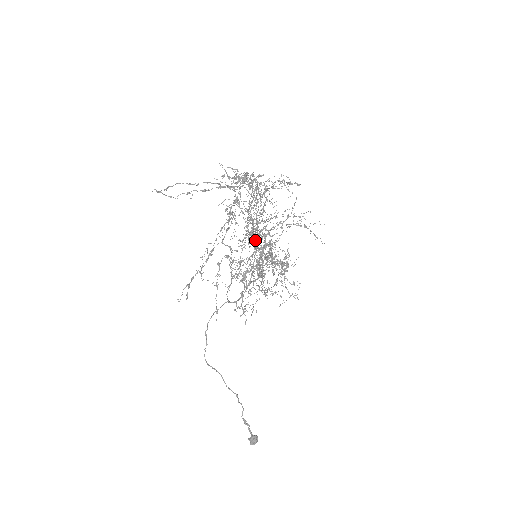
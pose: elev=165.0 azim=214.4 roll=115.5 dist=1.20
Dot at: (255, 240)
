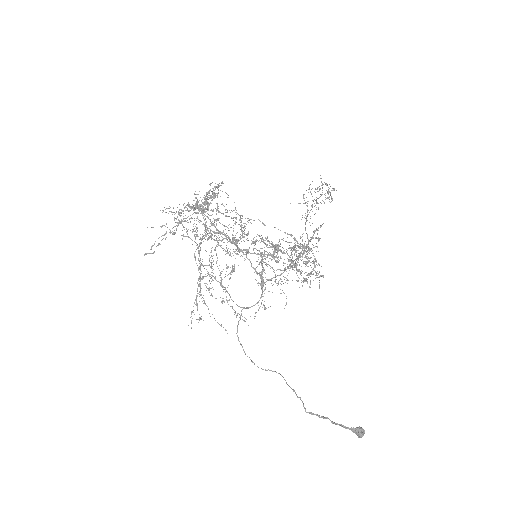
Dot at: occluded
